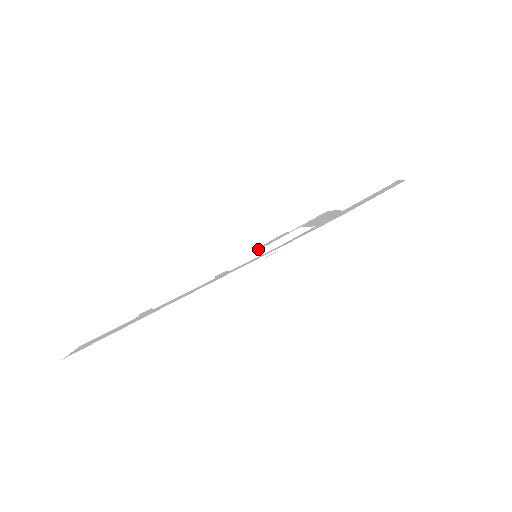
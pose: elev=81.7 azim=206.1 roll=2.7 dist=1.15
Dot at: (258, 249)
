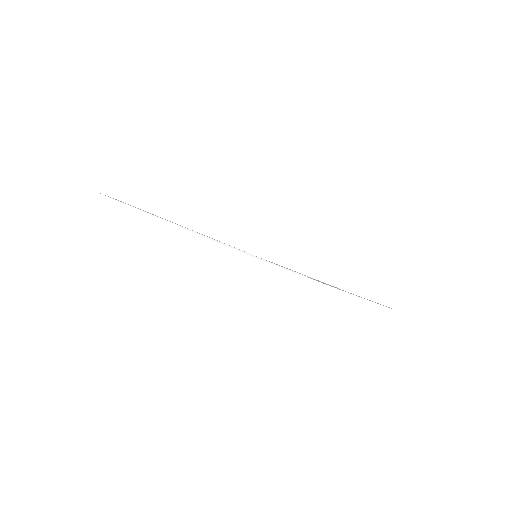
Dot at: occluded
